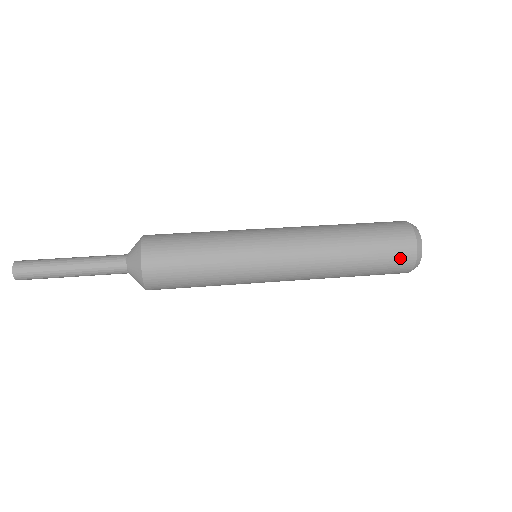
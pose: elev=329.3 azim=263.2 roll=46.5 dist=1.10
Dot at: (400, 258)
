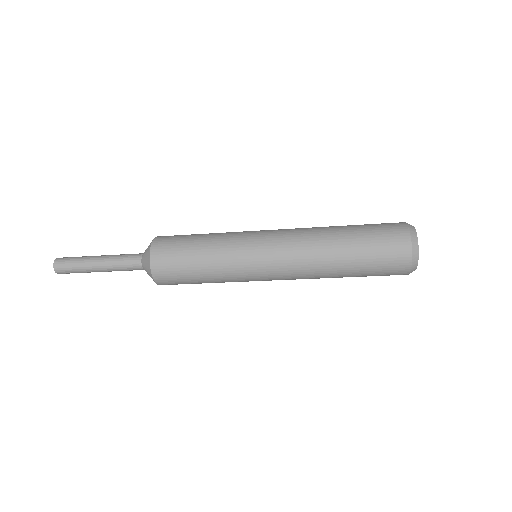
Dot at: (390, 225)
